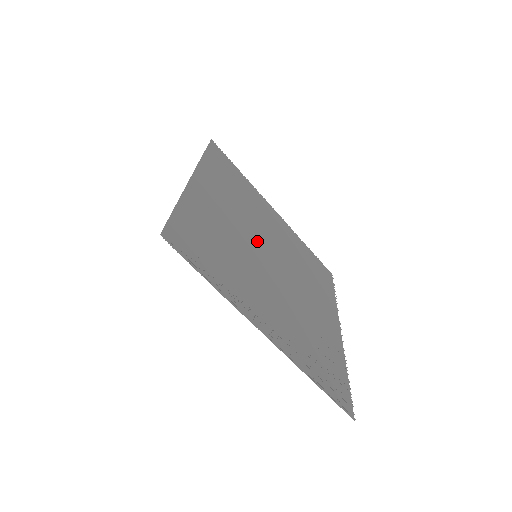
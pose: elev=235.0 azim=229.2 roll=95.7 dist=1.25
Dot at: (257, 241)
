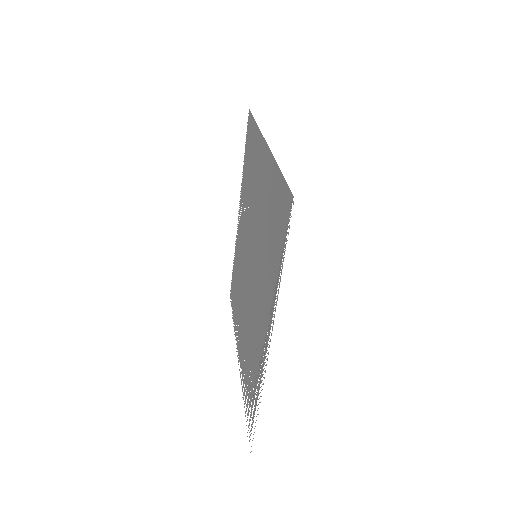
Dot at: (251, 239)
